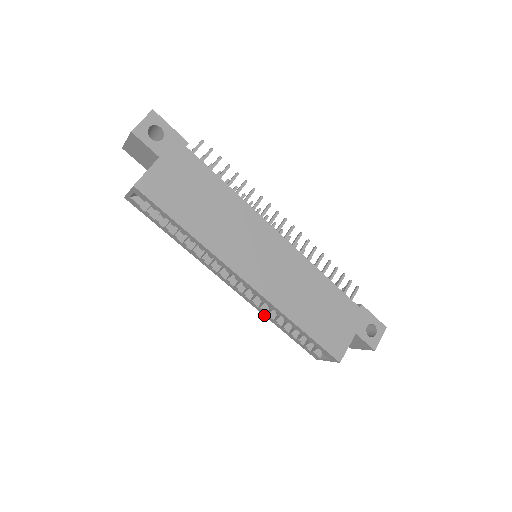
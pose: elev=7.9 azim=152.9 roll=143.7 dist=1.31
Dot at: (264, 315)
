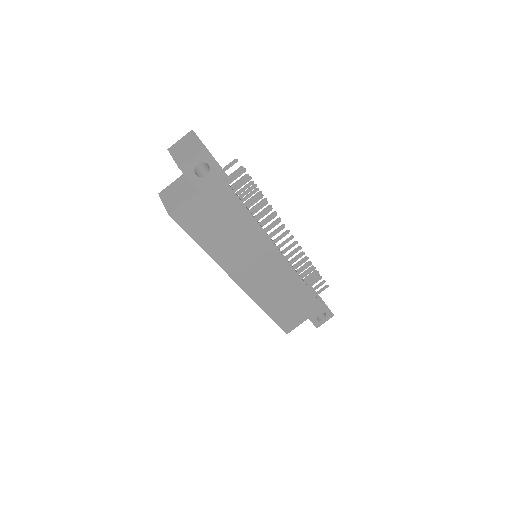
Dot at: occluded
